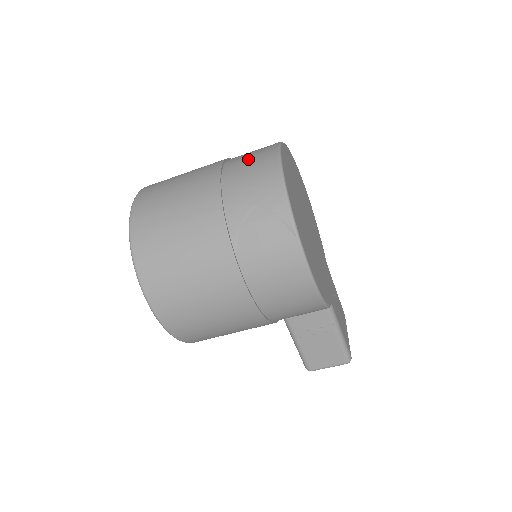
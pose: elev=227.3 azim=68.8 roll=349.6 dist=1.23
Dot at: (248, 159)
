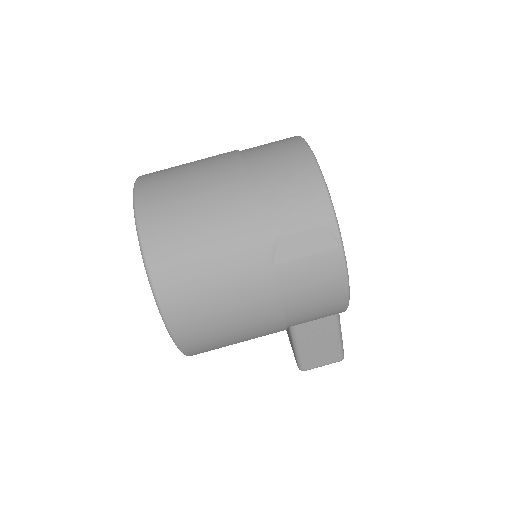
Dot at: (274, 155)
